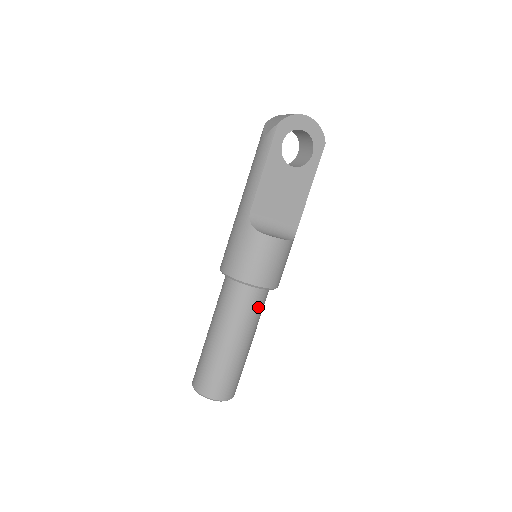
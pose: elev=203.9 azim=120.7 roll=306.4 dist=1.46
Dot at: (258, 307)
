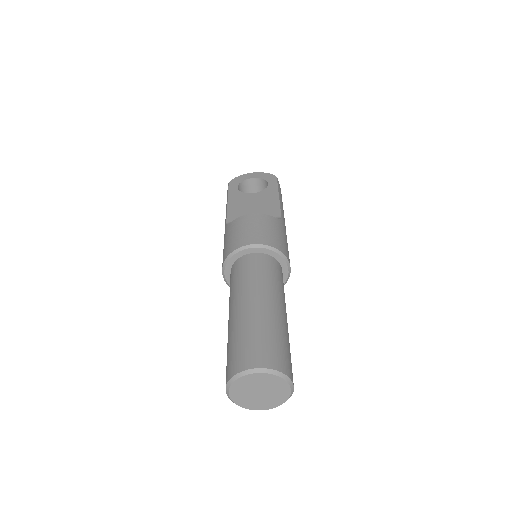
Dot at: (264, 269)
